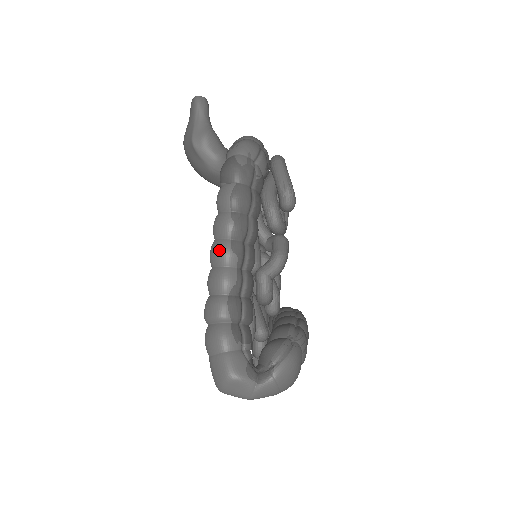
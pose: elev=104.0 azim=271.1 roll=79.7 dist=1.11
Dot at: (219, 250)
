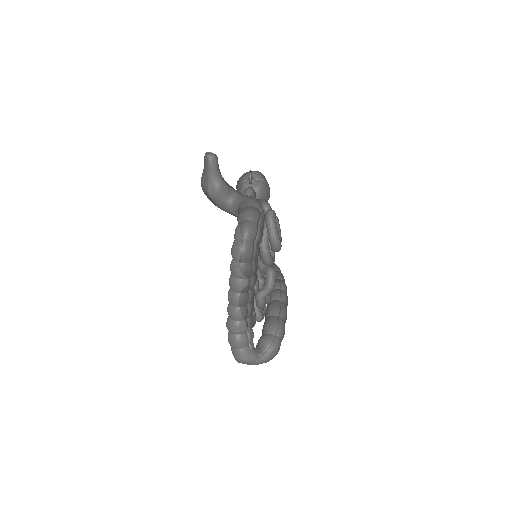
Dot at: (233, 299)
